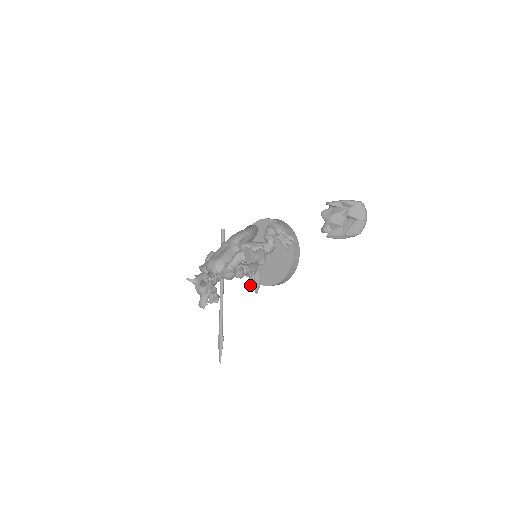
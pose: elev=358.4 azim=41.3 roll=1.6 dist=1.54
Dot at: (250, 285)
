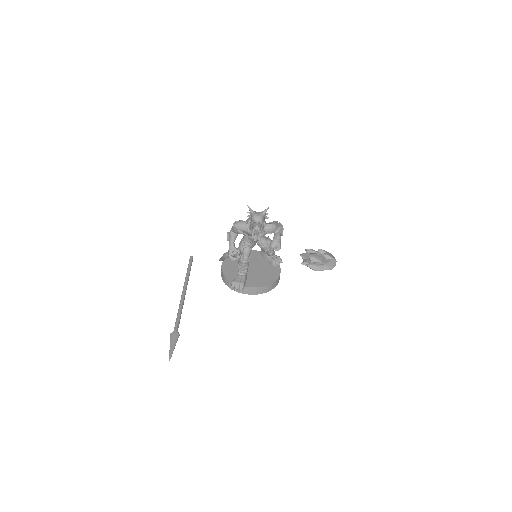
Dot at: (237, 282)
